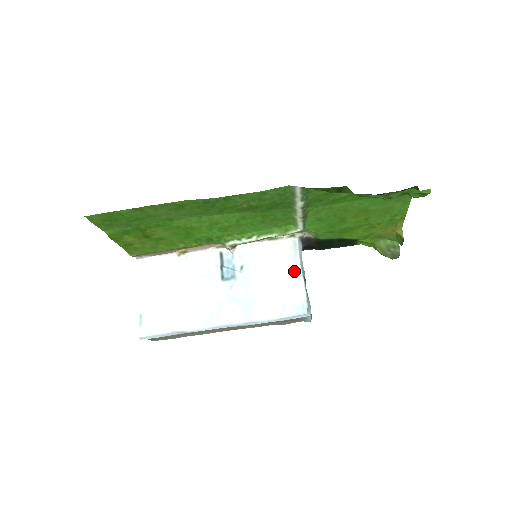
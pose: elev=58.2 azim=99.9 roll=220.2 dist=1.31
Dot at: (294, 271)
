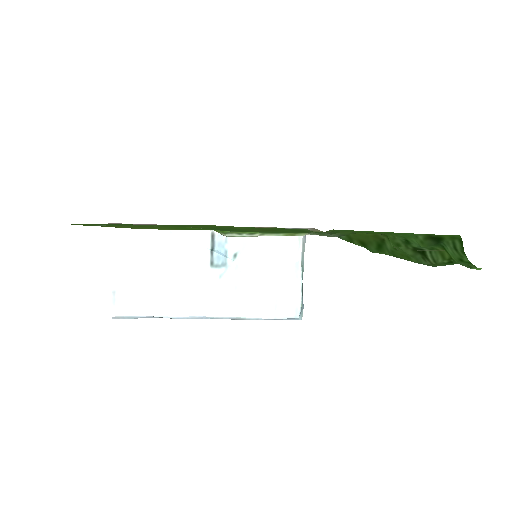
Dot at: (293, 269)
